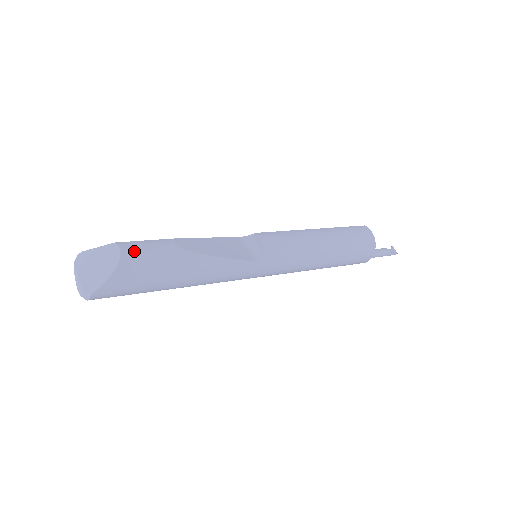
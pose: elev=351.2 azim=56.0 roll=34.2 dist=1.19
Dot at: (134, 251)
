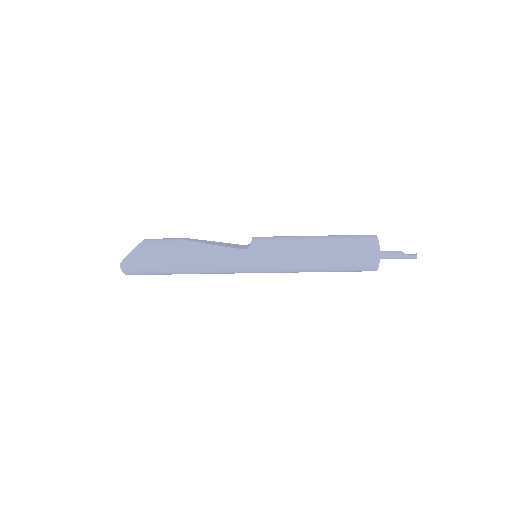
Dot at: (152, 240)
